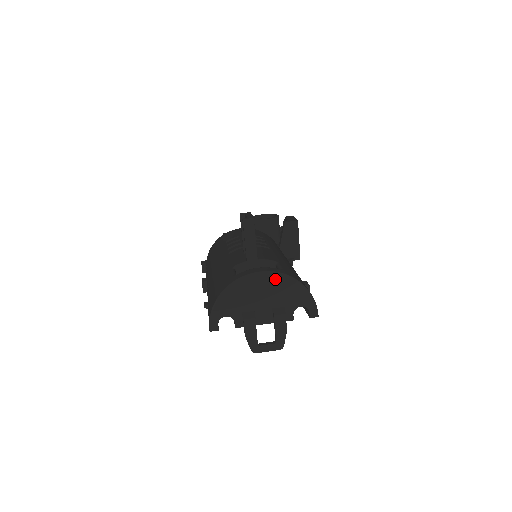
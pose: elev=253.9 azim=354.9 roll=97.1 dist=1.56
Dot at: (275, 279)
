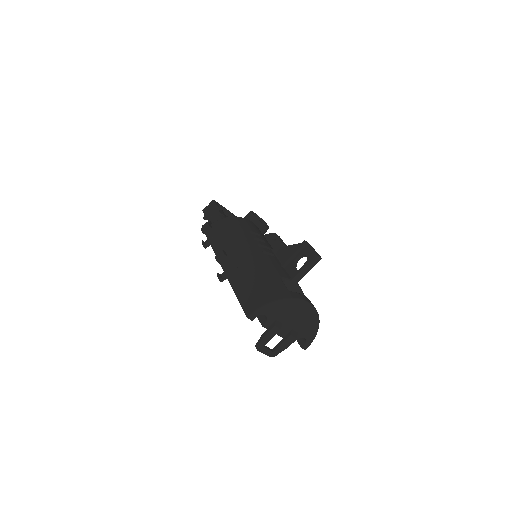
Dot at: (312, 313)
